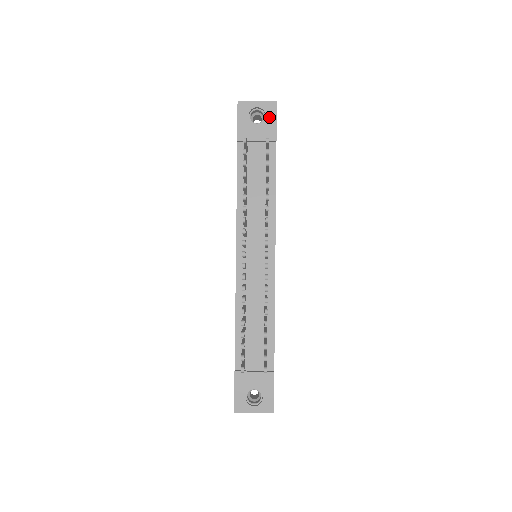
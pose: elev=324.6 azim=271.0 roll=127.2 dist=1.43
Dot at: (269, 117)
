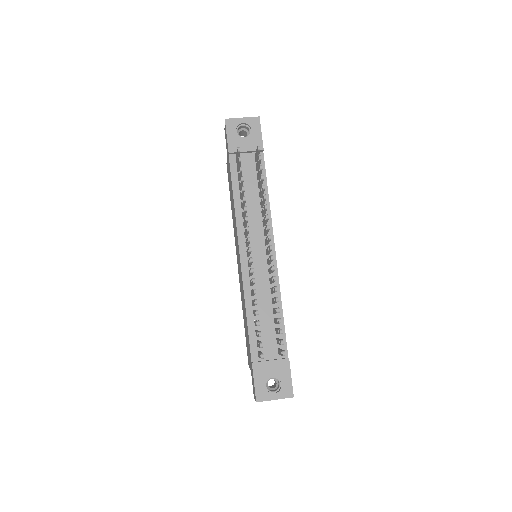
Dot at: (254, 130)
